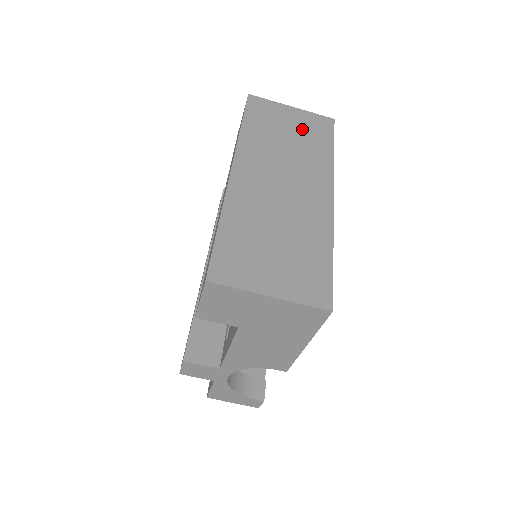
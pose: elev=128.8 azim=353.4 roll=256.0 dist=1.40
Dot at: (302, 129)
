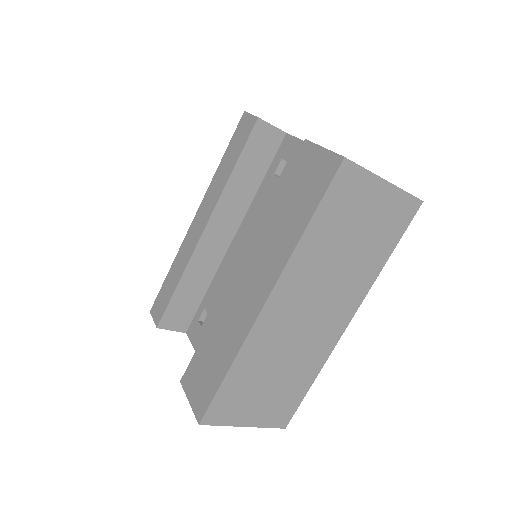
Dot at: (375, 226)
